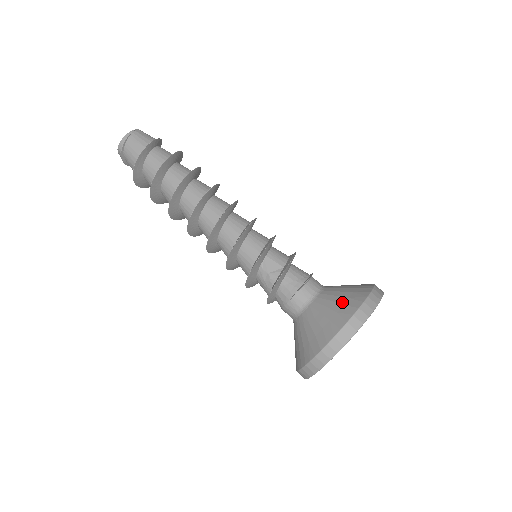
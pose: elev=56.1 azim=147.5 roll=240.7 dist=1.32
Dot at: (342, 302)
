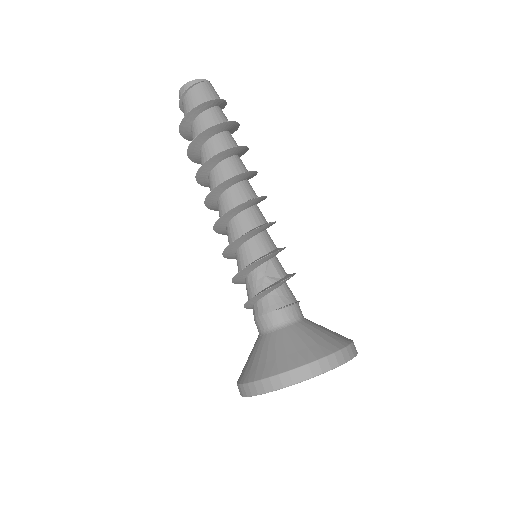
Dot at: (324, 337)
